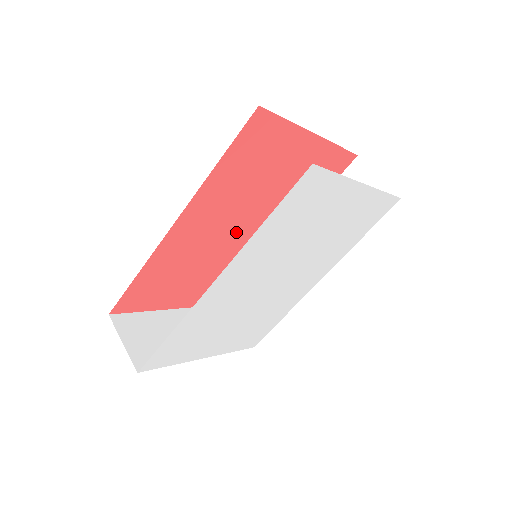
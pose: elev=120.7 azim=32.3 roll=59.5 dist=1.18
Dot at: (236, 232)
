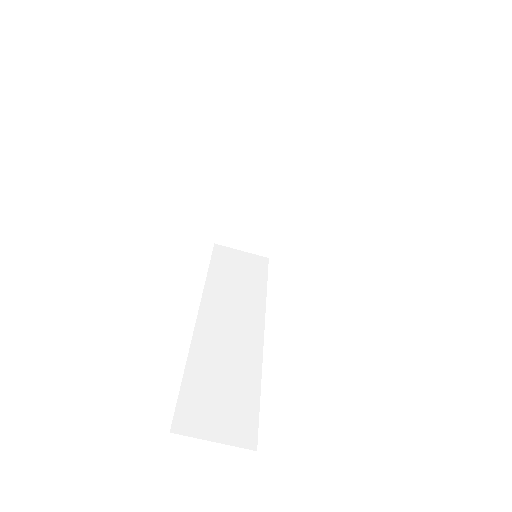
Dot at: occluded
